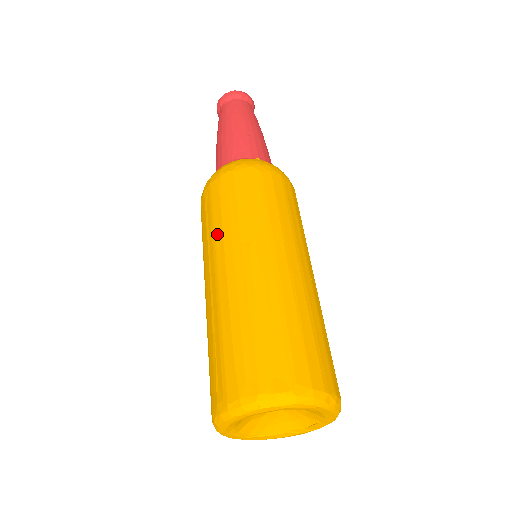
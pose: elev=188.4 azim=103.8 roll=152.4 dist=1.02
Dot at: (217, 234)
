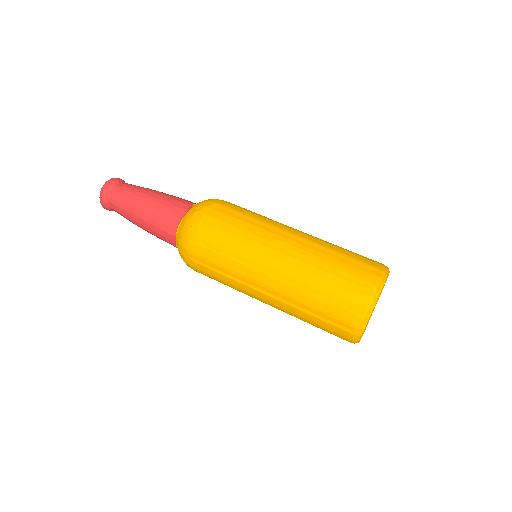
Dot at: (244, 251)
